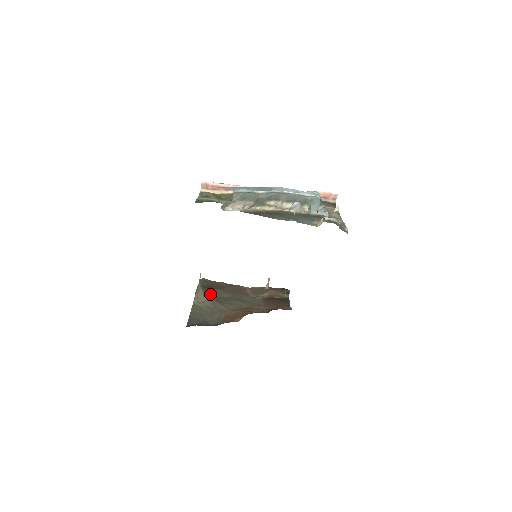
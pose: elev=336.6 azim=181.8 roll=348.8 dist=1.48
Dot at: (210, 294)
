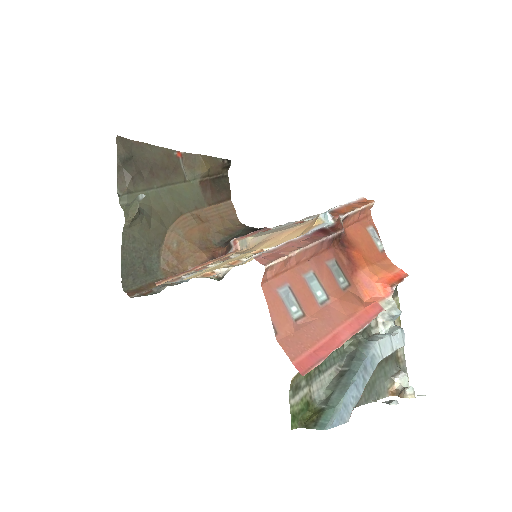
Dot at: (136, 186)
